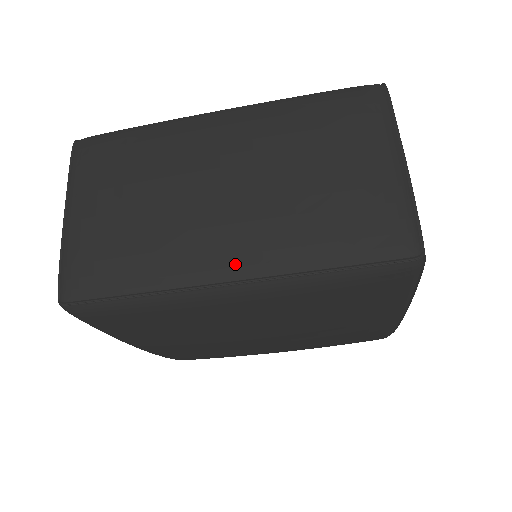
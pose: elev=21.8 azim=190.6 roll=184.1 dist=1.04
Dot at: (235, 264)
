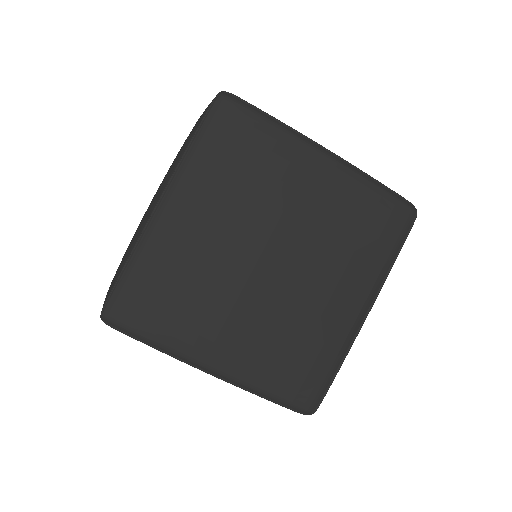
Dot at: (158, 196)
